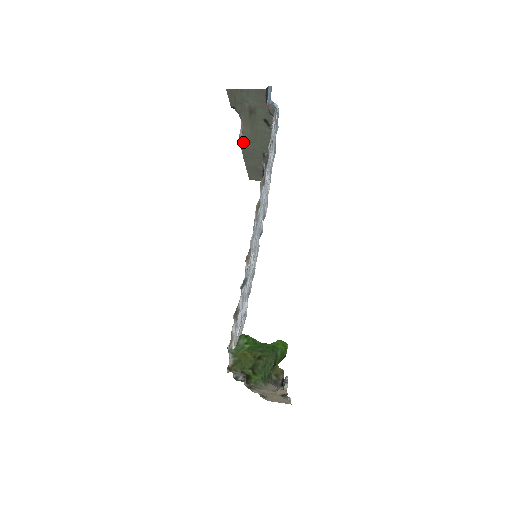
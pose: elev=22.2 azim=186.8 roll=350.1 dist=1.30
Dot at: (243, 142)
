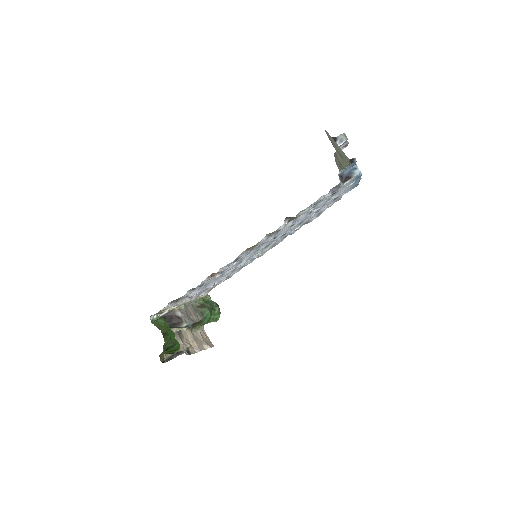
Dot at: (336, 158)
